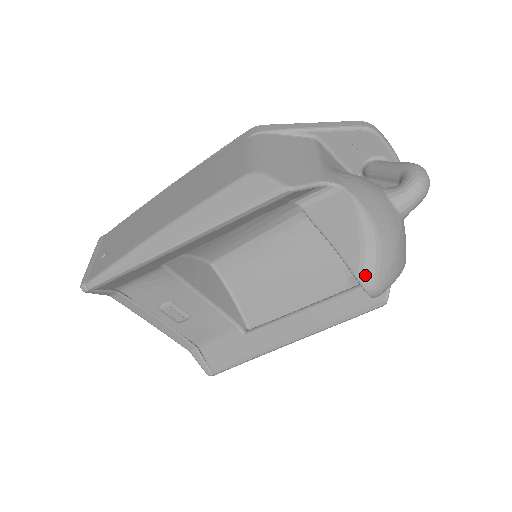
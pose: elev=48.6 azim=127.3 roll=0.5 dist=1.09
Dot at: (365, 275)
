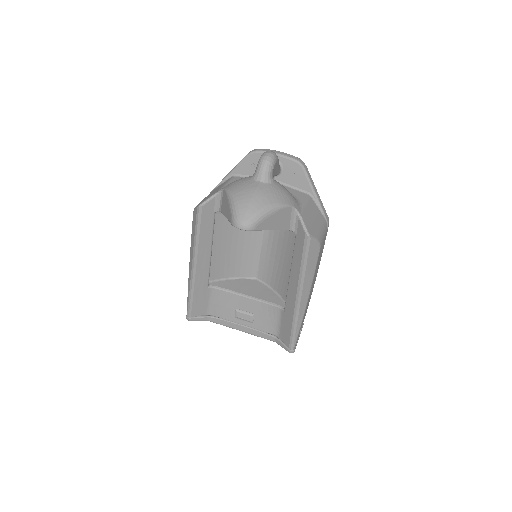
Dot at: (233, 221)
